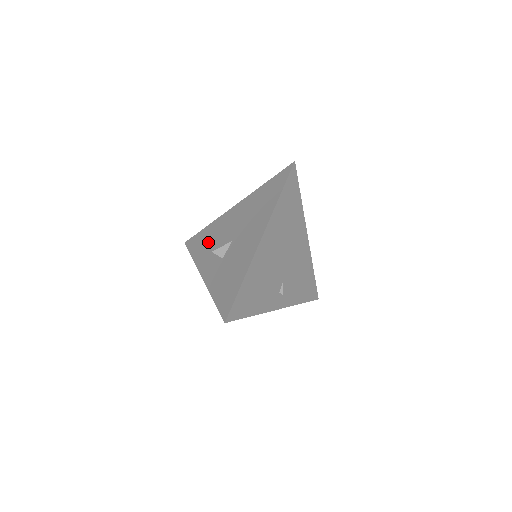
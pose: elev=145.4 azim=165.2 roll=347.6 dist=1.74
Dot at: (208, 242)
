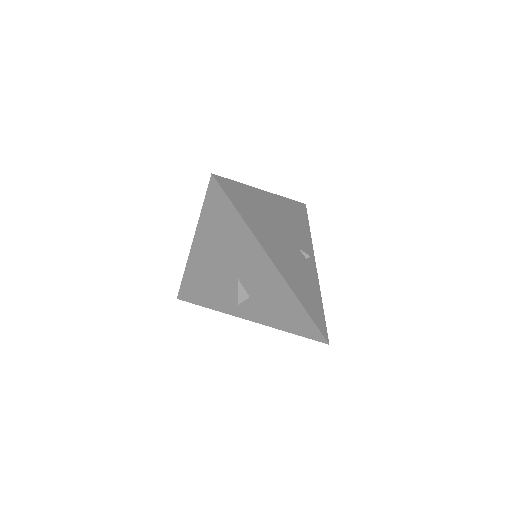
Dot at: (208, 290)
